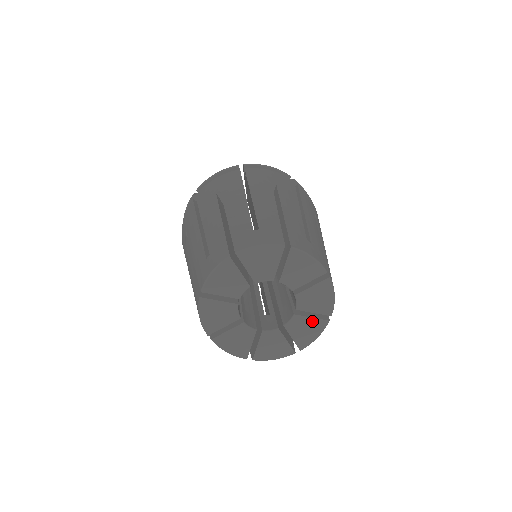
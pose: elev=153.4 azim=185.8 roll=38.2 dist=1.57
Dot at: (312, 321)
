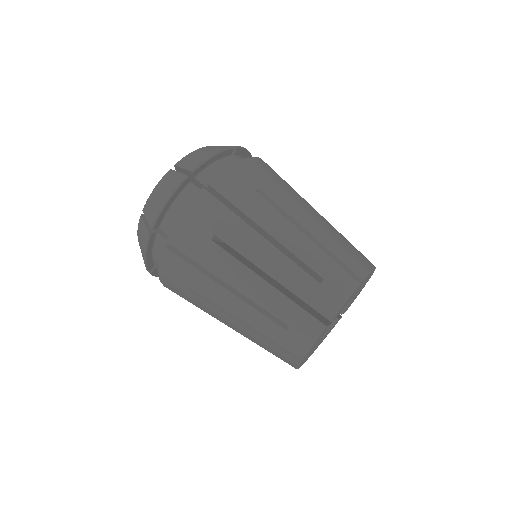
Dot at: occluded
